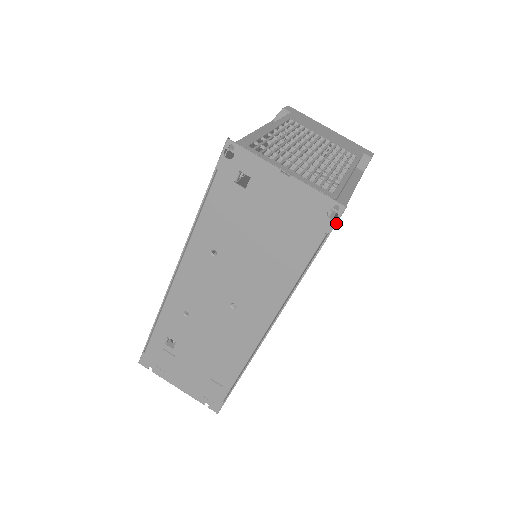
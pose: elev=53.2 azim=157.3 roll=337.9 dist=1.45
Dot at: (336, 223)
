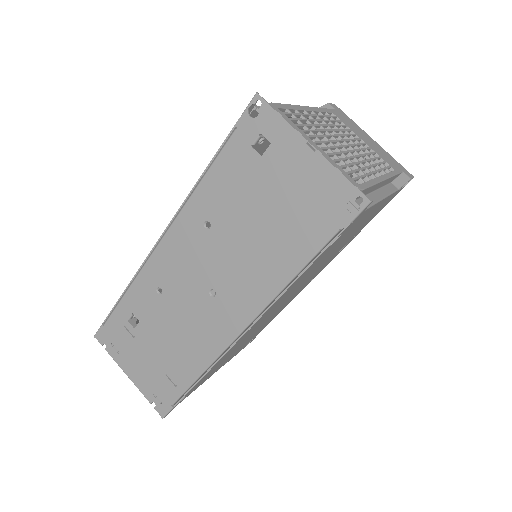
Dot at: (354, 219)
